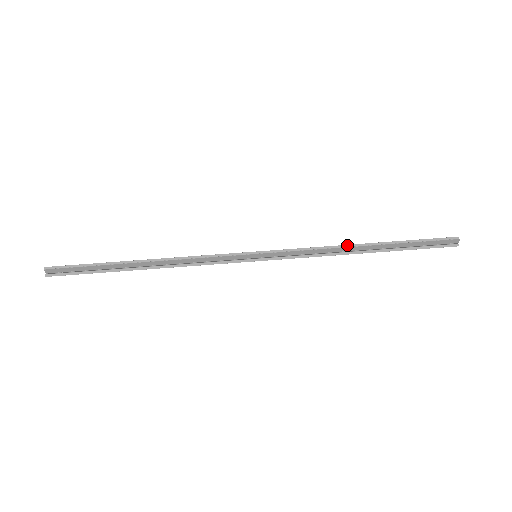
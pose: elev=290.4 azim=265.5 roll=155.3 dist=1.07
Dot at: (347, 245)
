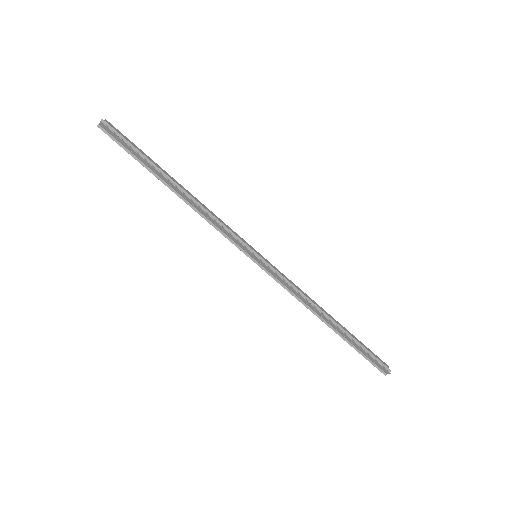
Dot at: (320, 309)
